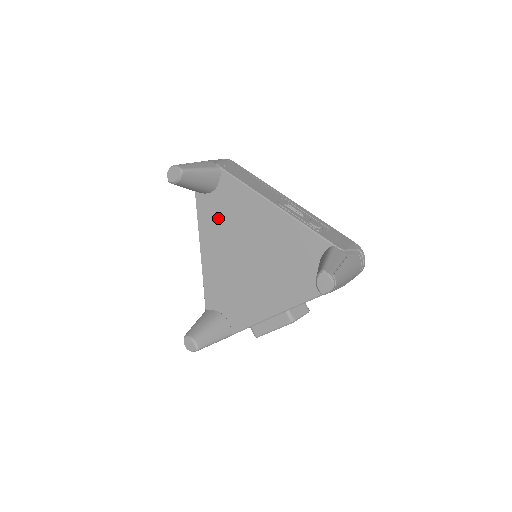
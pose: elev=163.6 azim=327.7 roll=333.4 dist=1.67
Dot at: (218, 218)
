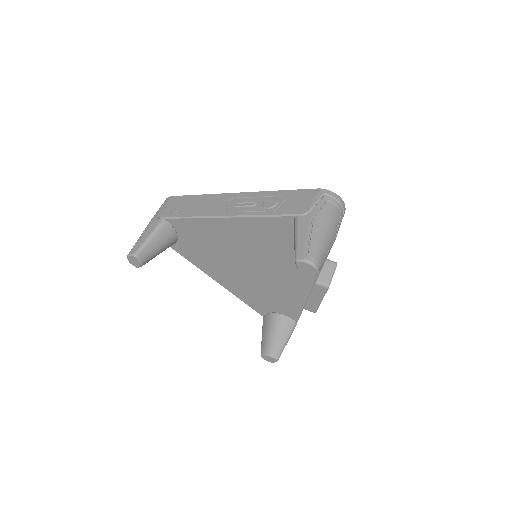
Dot at: (202, 253)
